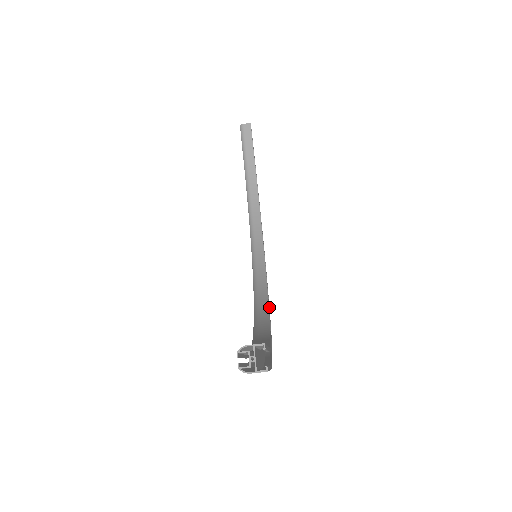
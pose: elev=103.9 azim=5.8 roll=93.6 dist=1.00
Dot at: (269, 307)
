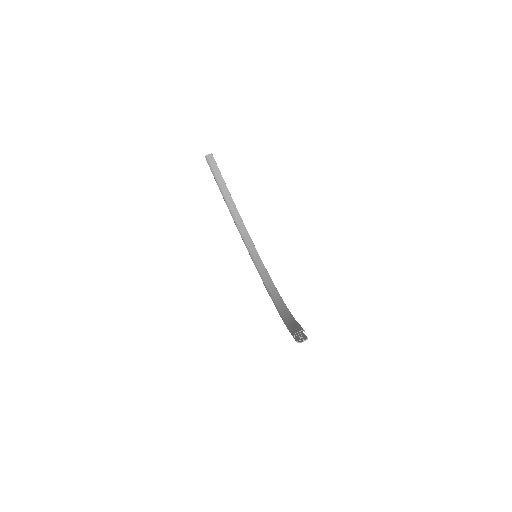
Dot at: occluded
